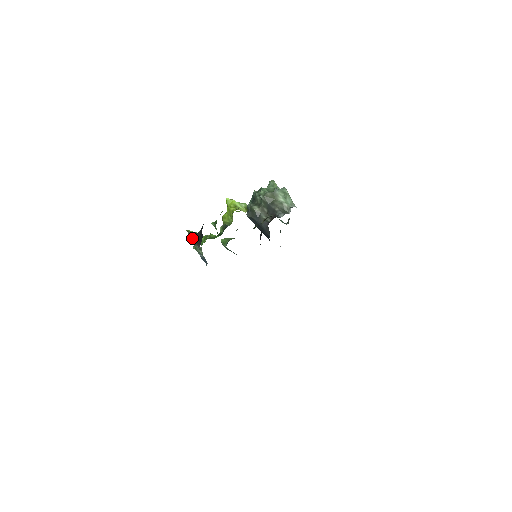
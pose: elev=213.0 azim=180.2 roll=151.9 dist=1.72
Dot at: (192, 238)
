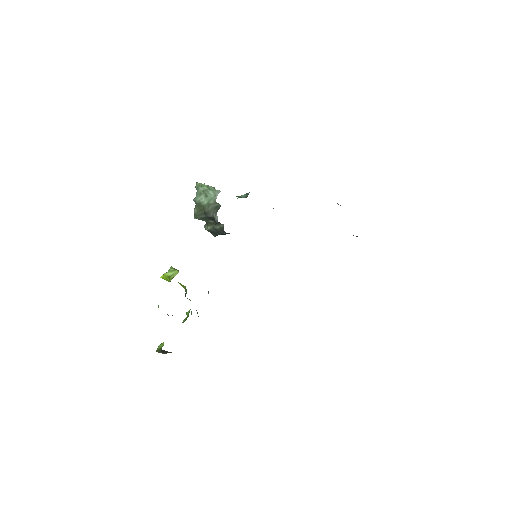
Dot at: (163, 353)
